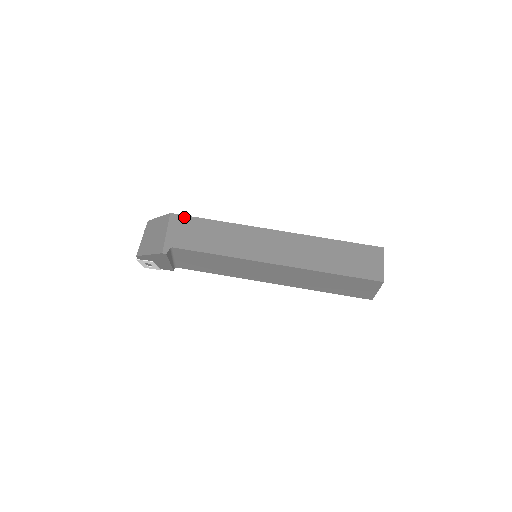
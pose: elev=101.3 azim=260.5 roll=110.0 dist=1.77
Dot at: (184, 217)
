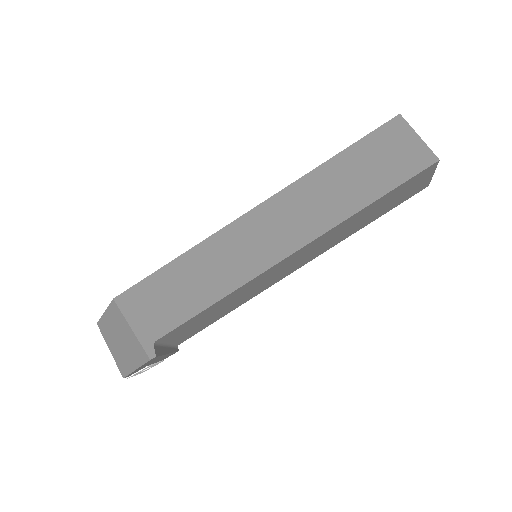
Dot at: (133, 290)
